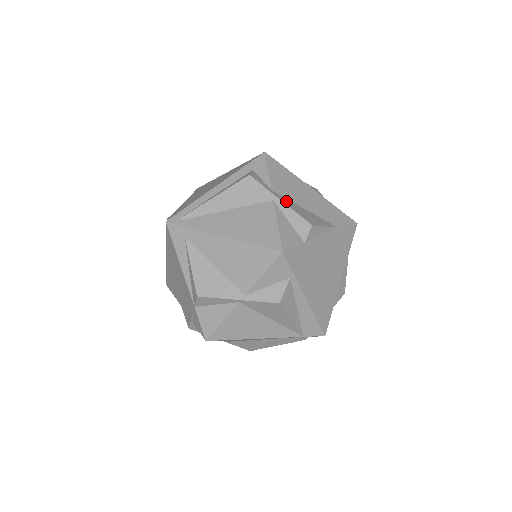
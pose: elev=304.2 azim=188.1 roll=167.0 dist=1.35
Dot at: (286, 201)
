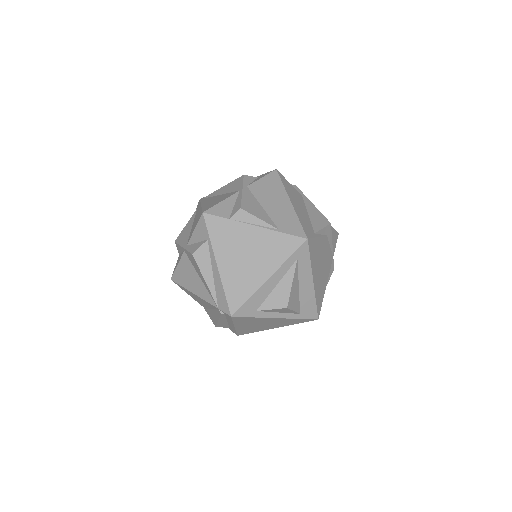
Dot at: (248, 194)
